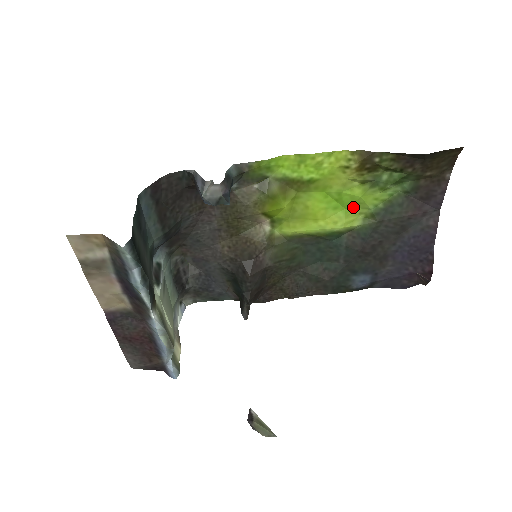
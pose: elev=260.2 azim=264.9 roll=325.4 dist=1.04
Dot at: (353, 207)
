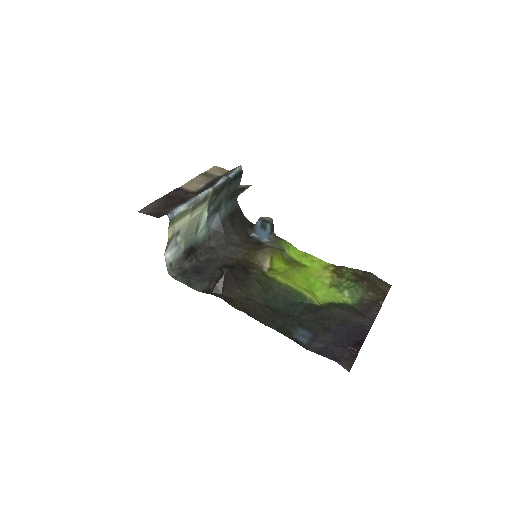
Dot at: (319, 296)
